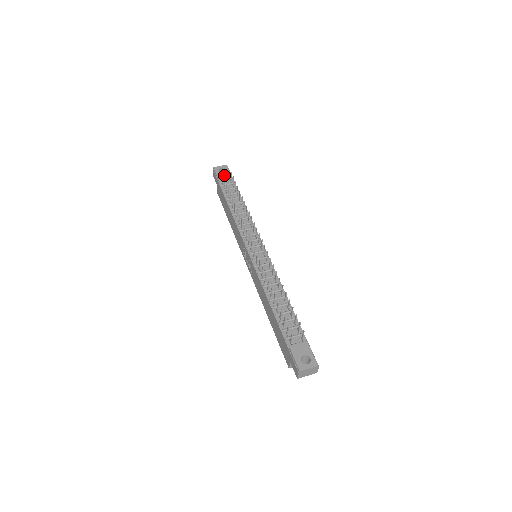
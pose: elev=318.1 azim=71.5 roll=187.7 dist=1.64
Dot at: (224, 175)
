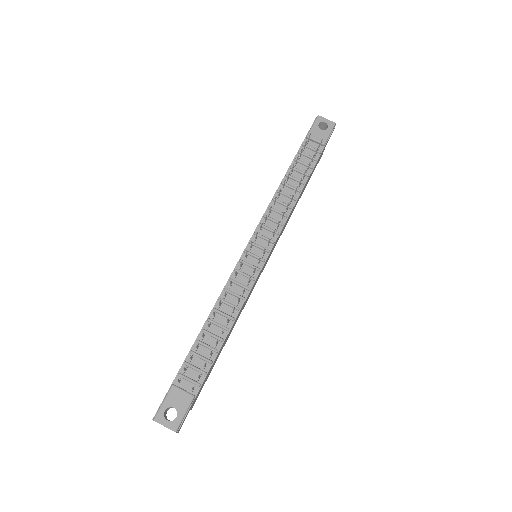
Dot at: (318, 134)
